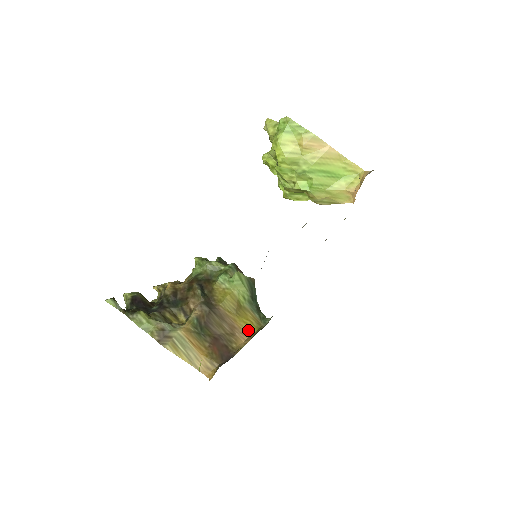
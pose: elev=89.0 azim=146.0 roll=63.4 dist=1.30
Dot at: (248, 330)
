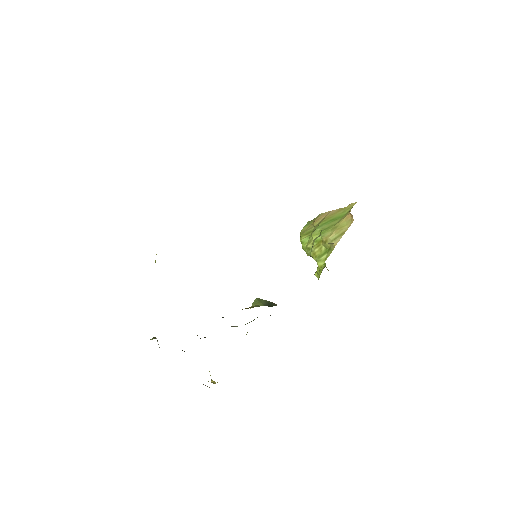
Dot at: occluded
